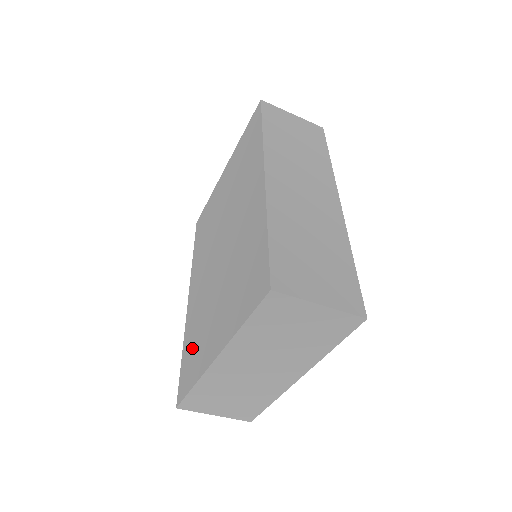
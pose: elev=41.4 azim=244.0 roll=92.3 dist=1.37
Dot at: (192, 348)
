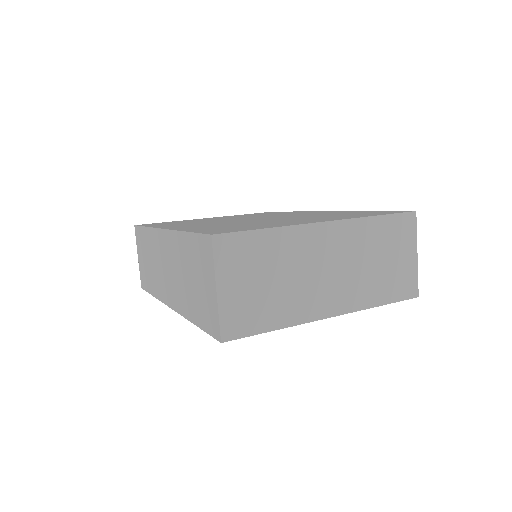
Dot at: (230, 227)
